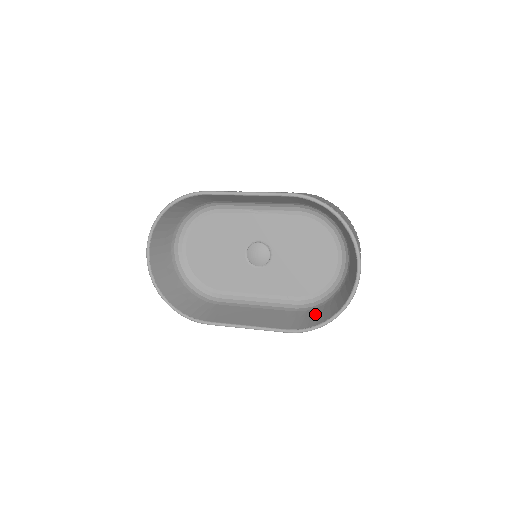
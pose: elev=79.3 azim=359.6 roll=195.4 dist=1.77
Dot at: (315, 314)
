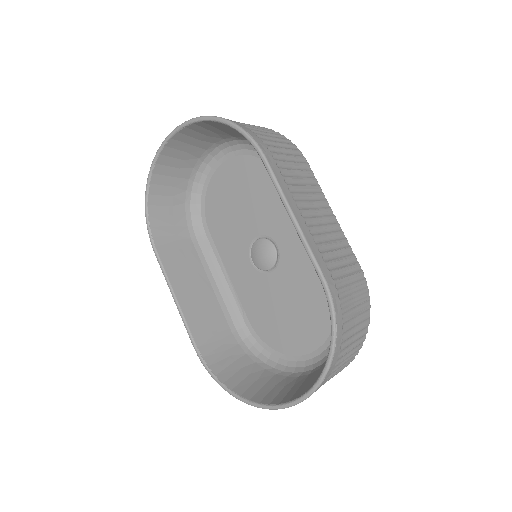
Dot at: (235, 360)
